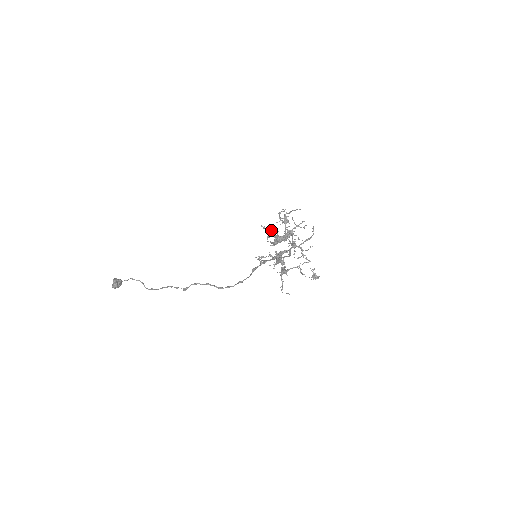
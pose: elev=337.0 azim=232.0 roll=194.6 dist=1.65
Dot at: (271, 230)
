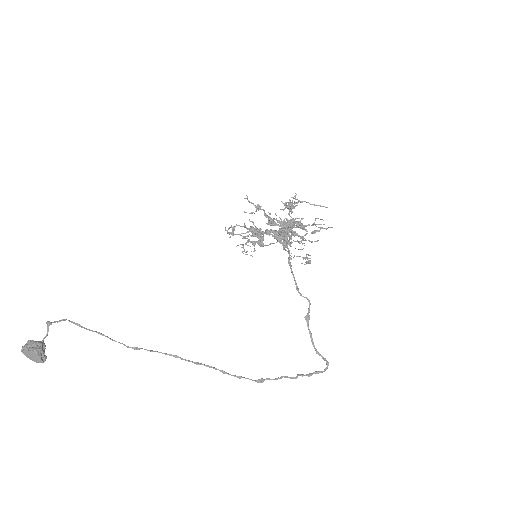
Dot at: (263, 210)
